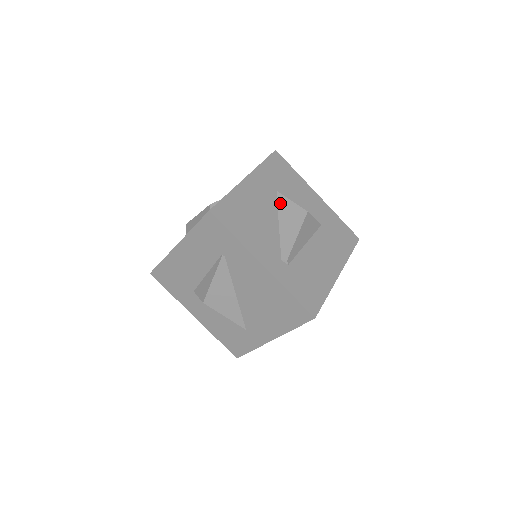
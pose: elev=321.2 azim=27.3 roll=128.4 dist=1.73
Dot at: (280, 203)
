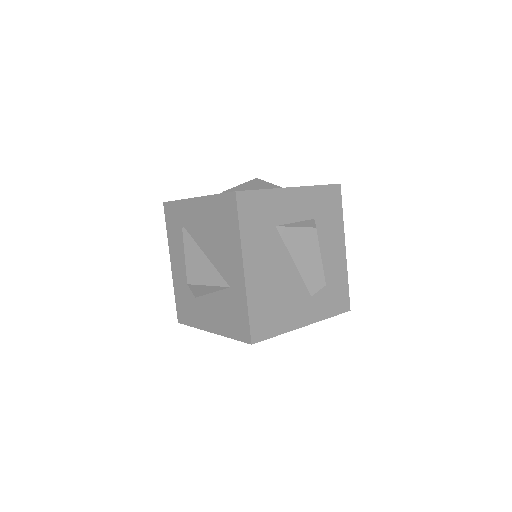
Dot at: occluded
